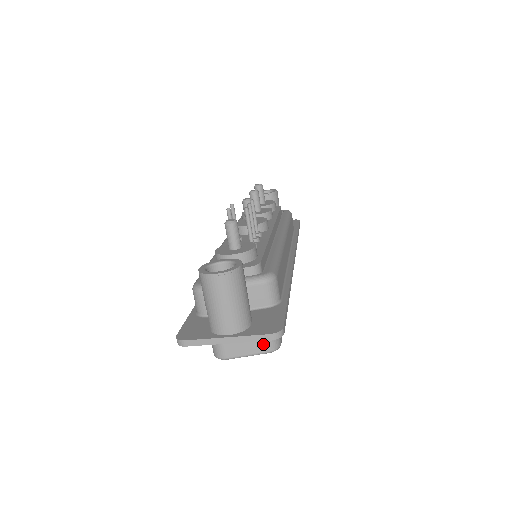
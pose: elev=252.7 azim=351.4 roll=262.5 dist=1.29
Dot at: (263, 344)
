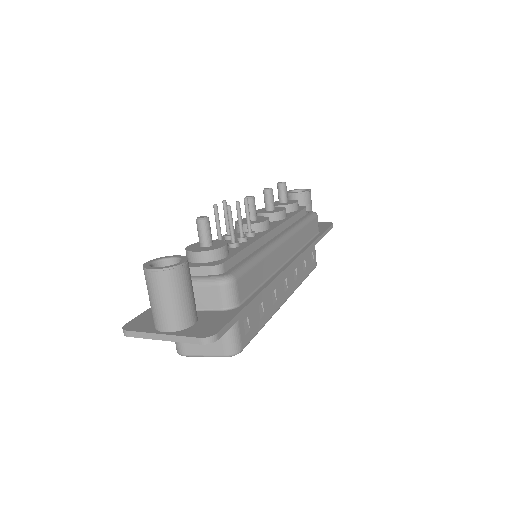
Dot at: (220, 347)
